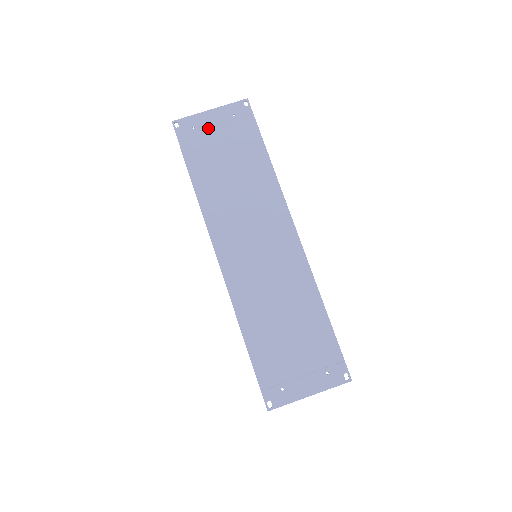
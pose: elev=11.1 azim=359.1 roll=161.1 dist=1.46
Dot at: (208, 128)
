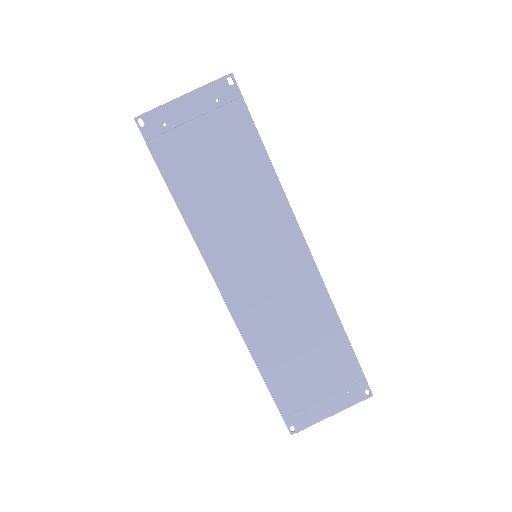
Dot at: (184, 123)
